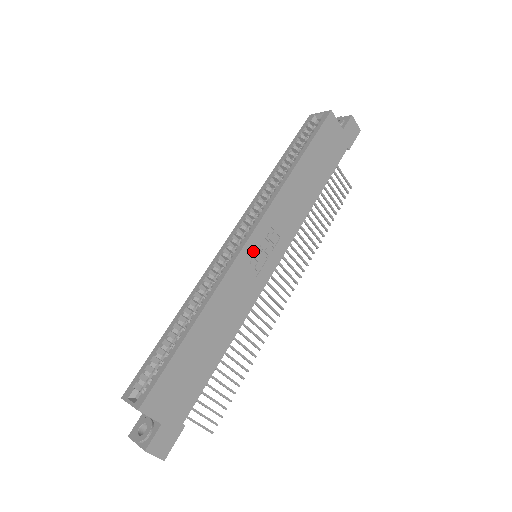
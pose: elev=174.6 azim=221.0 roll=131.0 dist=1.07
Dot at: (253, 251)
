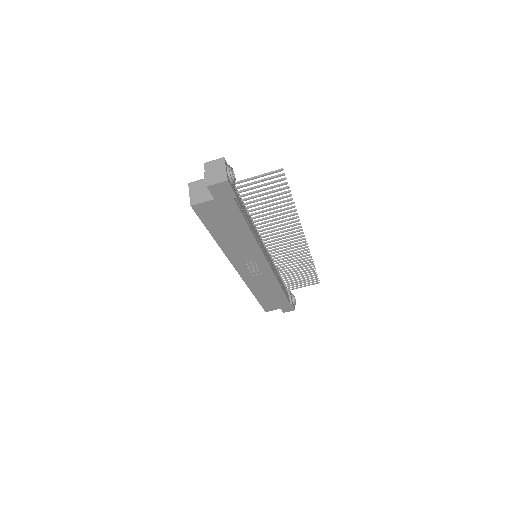
Dot at: (247, 272)
